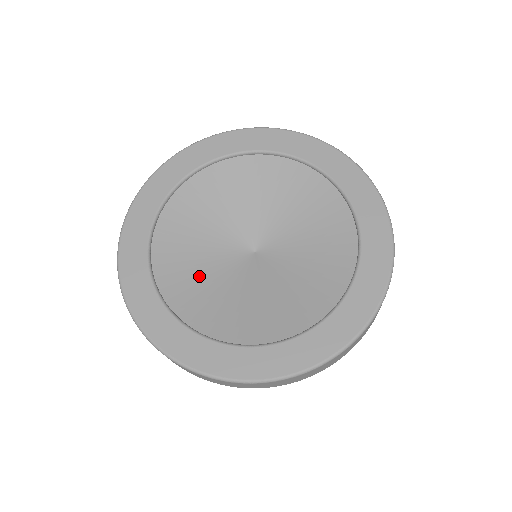
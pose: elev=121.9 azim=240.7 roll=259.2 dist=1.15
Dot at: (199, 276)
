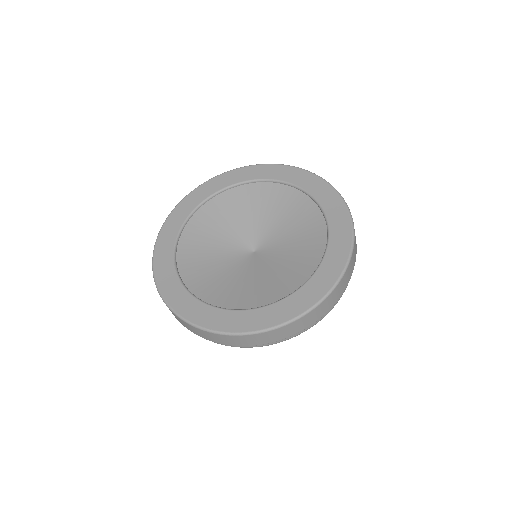
Dot at: (212, 234)
